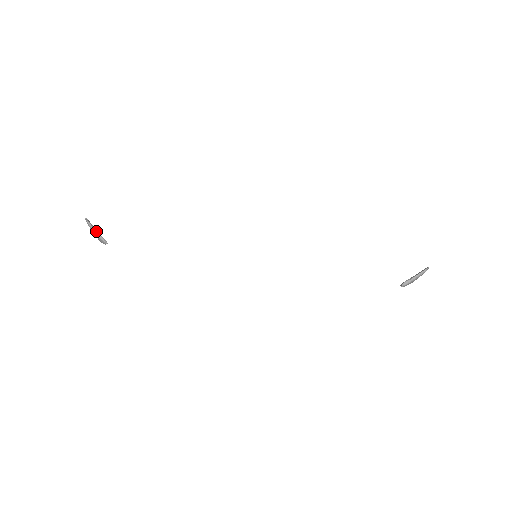
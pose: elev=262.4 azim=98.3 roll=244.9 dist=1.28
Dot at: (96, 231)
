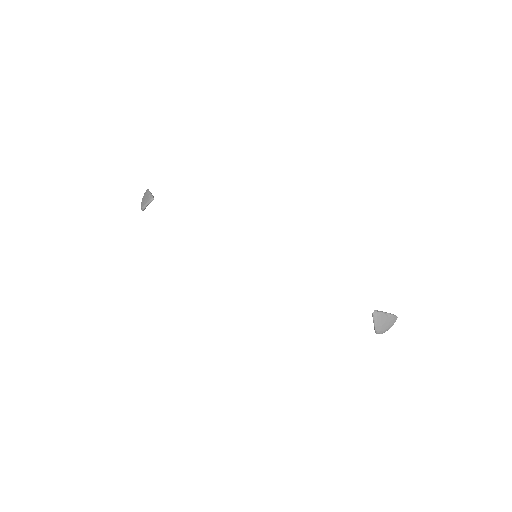
Dot at: (151, 193)
